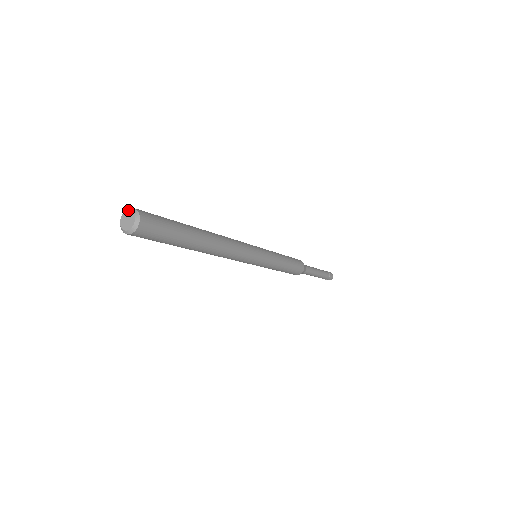
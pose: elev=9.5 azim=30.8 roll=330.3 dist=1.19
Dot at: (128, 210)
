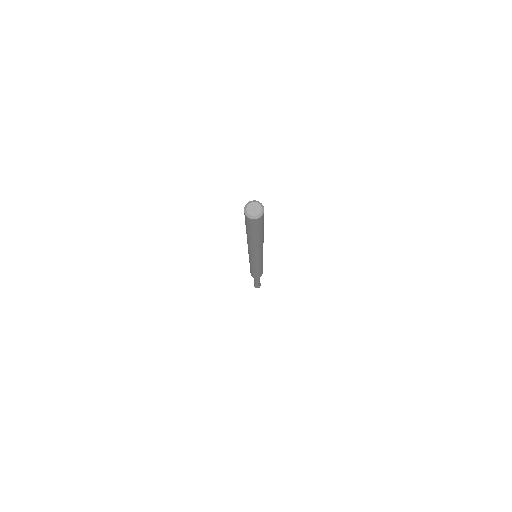
Dot at: (255, 202)
